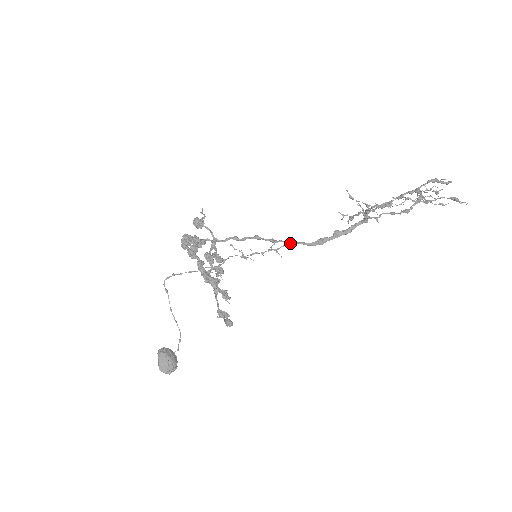
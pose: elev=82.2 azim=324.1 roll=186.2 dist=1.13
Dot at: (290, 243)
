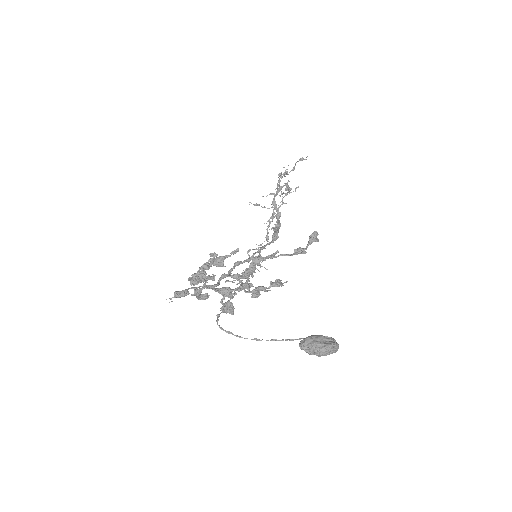
Dot at: (261, 249)
